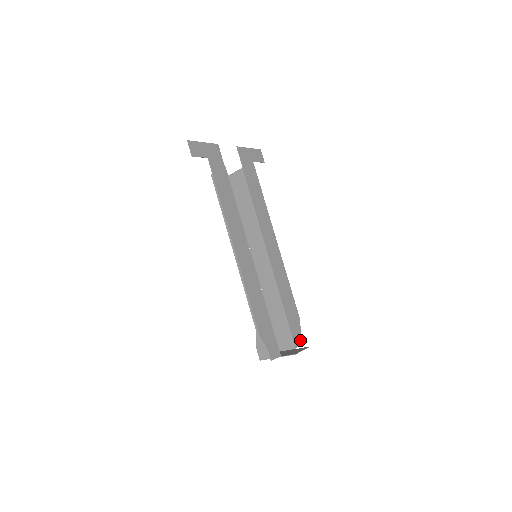
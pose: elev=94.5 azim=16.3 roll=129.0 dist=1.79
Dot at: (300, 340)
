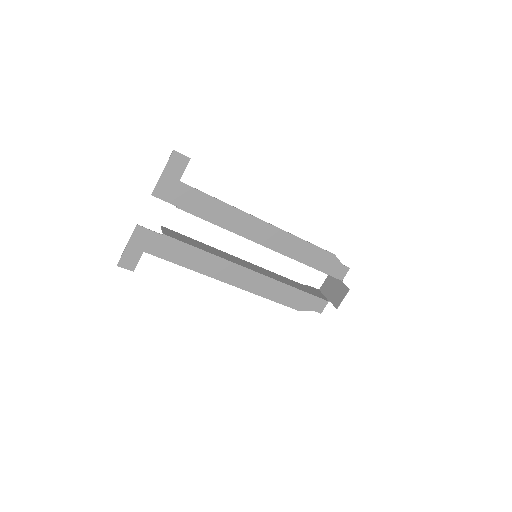
Dot at: (344, 270)
